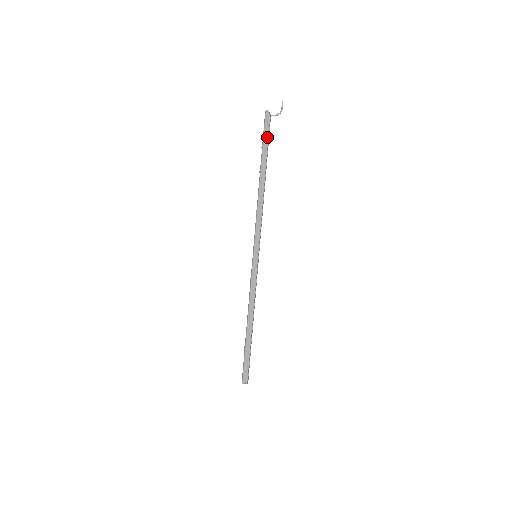
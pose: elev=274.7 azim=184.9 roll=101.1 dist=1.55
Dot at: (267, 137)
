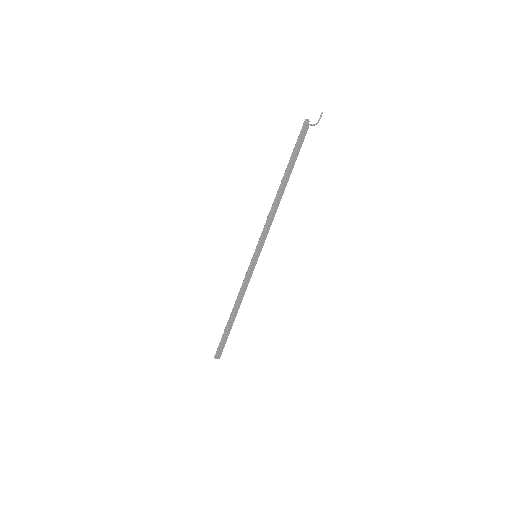
Dot at: (297, 146)
